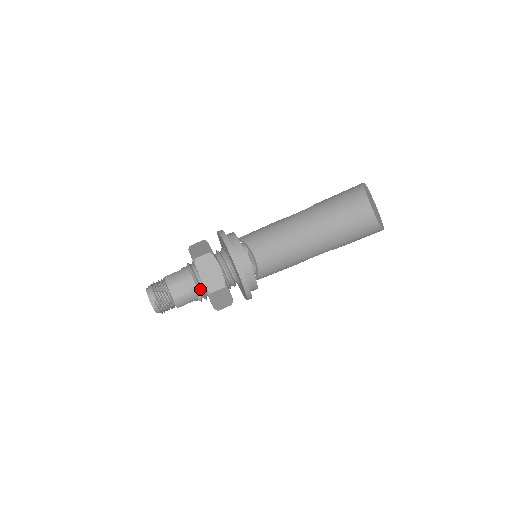
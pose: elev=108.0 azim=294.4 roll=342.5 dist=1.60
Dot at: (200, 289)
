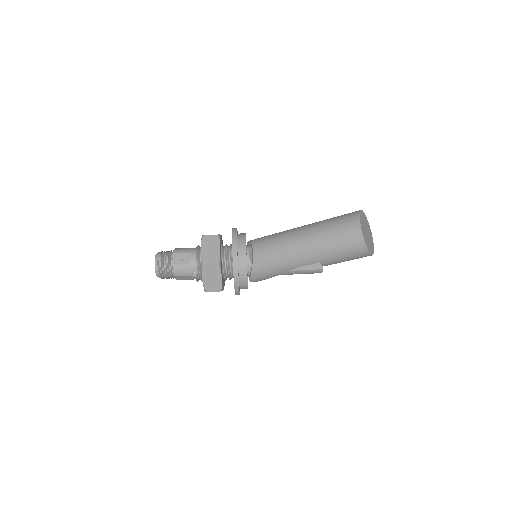
Dot at: (198, 263)
